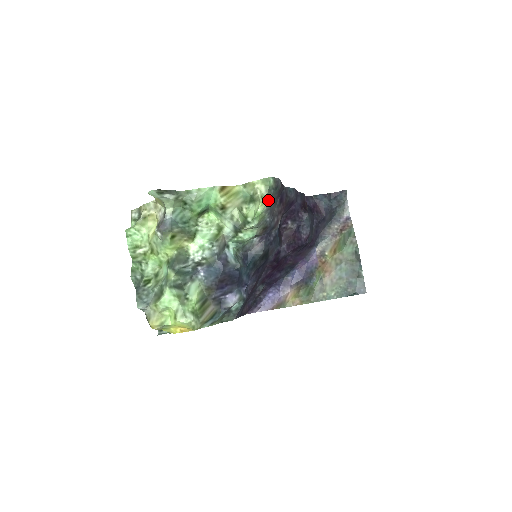
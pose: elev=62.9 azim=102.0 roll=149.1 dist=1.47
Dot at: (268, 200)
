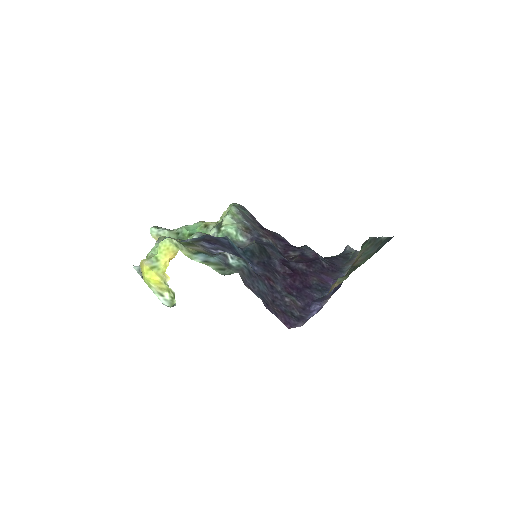
Dot at: (235, 207)
